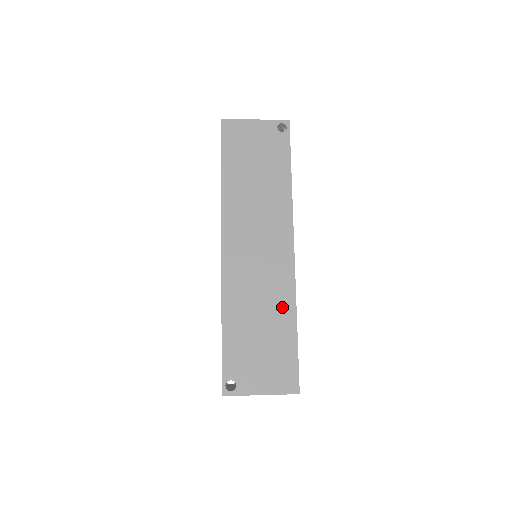
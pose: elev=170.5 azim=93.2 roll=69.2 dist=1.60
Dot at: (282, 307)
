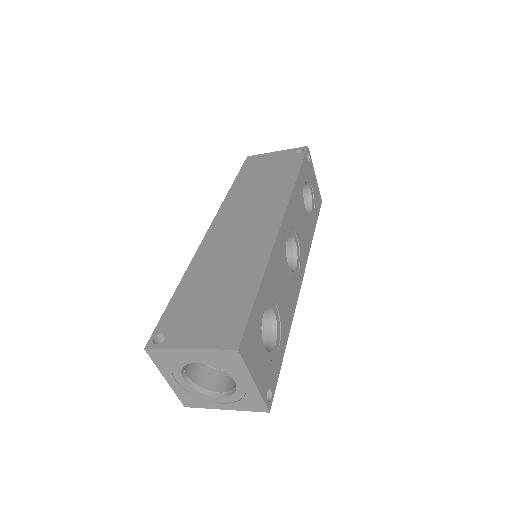
Dot at: (250, 266)
